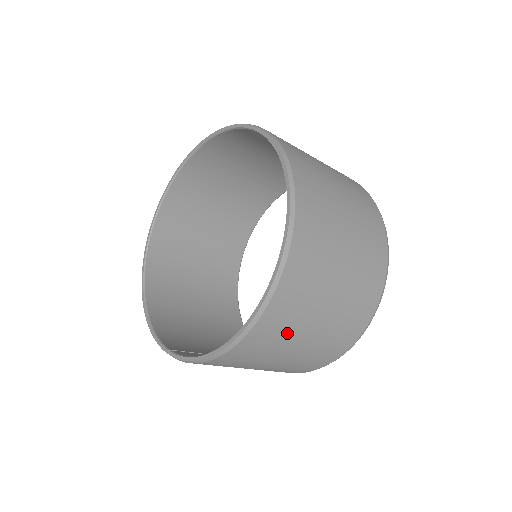
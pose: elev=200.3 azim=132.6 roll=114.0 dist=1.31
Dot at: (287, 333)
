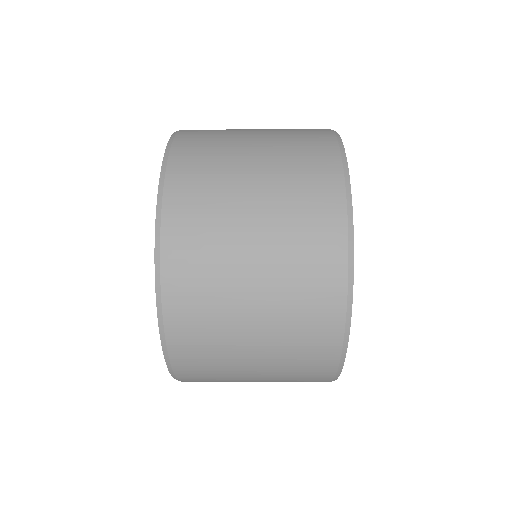
Dot at: occluded
